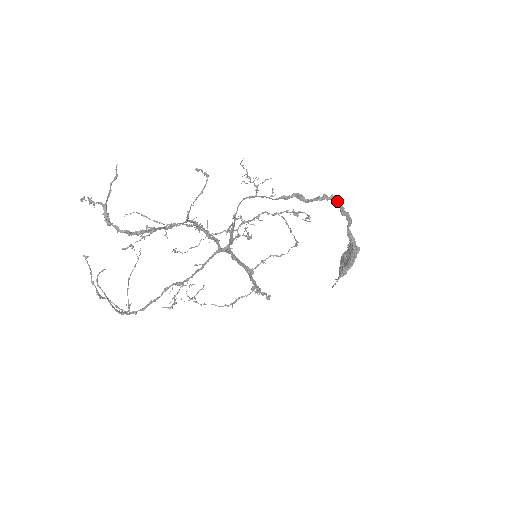
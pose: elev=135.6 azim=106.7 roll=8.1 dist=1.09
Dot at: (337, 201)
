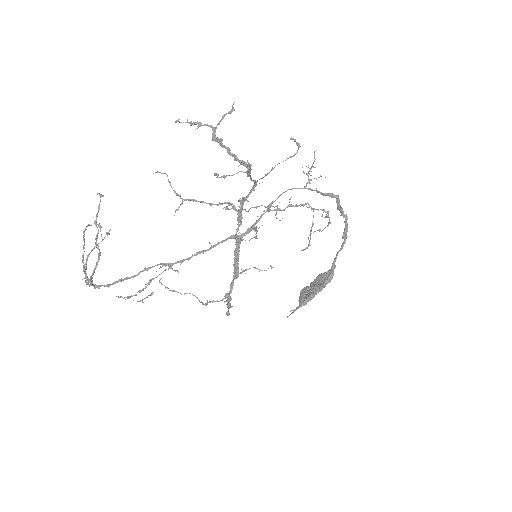
Dot at: occluded
